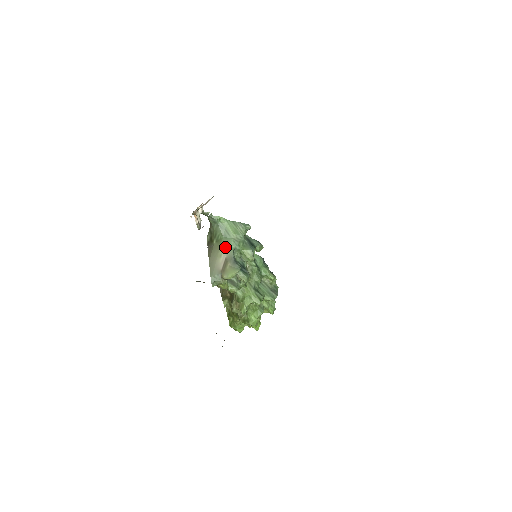
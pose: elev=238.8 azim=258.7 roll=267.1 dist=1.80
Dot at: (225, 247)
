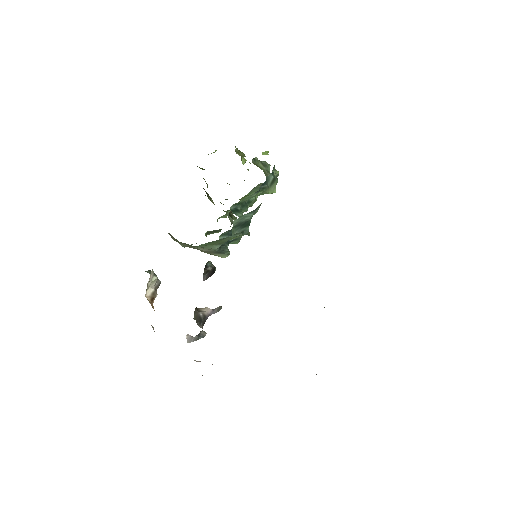
Dot at: (201, 248)
